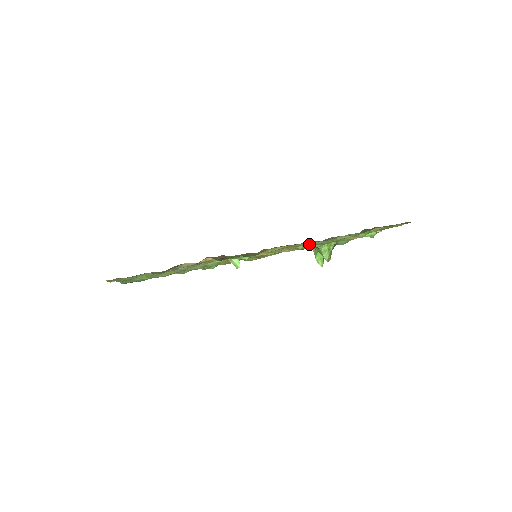
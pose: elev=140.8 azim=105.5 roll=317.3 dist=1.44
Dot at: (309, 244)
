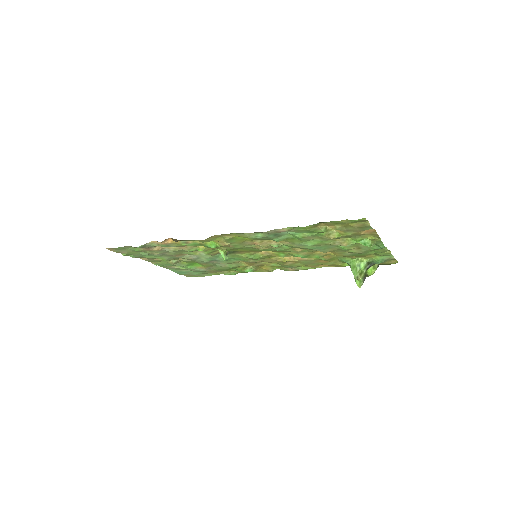
Dot at: (258, 236)
